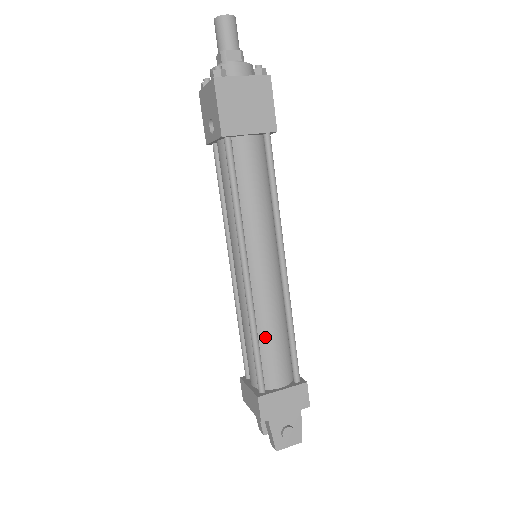
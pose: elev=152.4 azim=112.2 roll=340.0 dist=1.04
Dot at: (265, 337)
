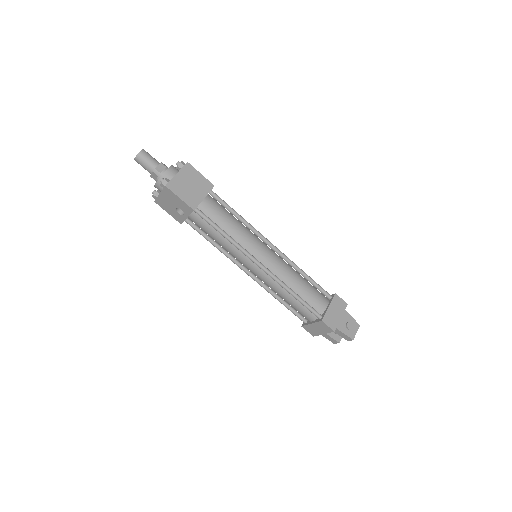
Dot at: (298, 289)
